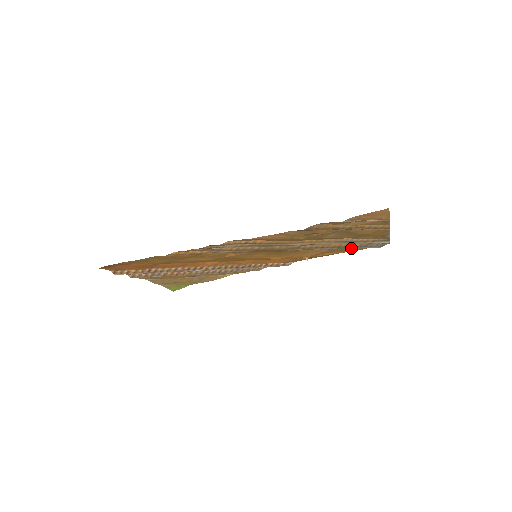
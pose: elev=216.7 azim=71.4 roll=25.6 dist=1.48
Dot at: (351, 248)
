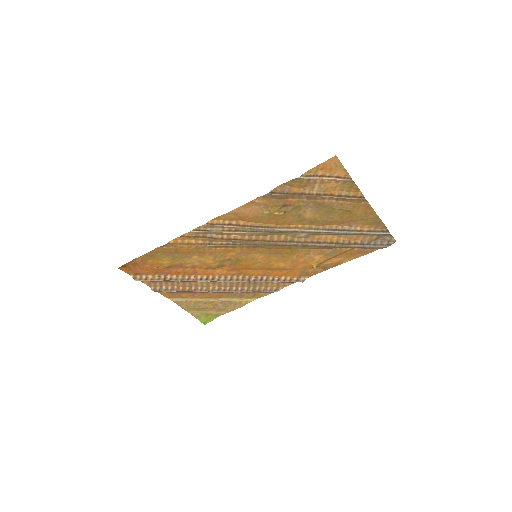
Dot at: (352, 246)
